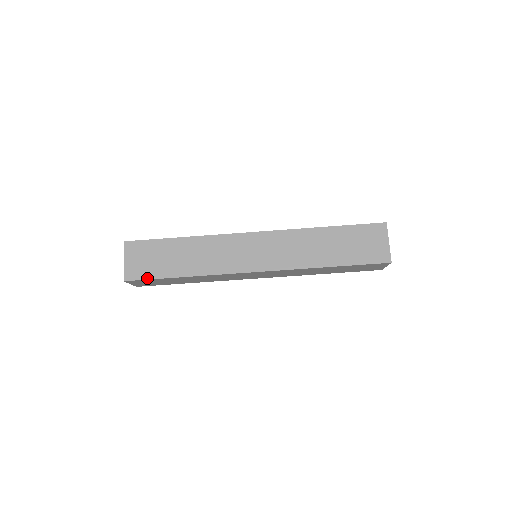
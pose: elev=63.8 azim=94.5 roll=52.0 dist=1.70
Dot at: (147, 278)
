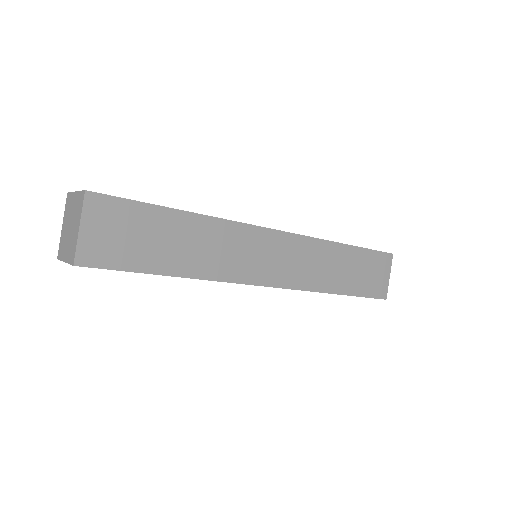
Dot at: occluded
